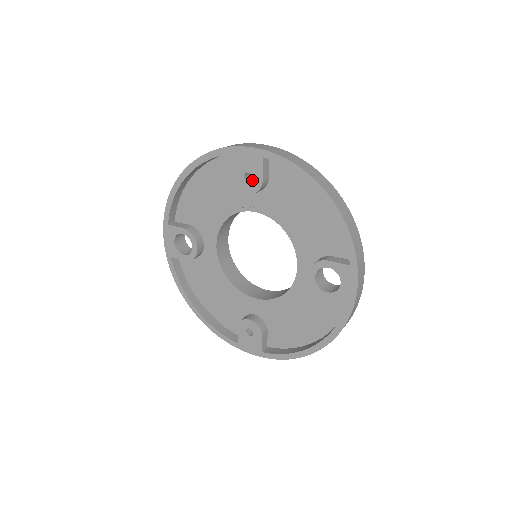
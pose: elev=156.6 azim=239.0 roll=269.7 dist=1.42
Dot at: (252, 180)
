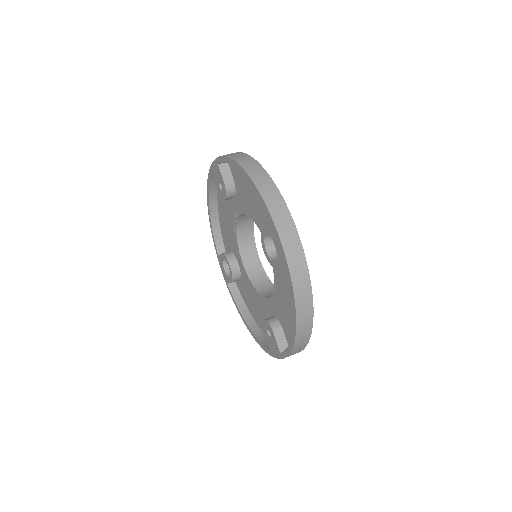
Dot at: (222, 187)
